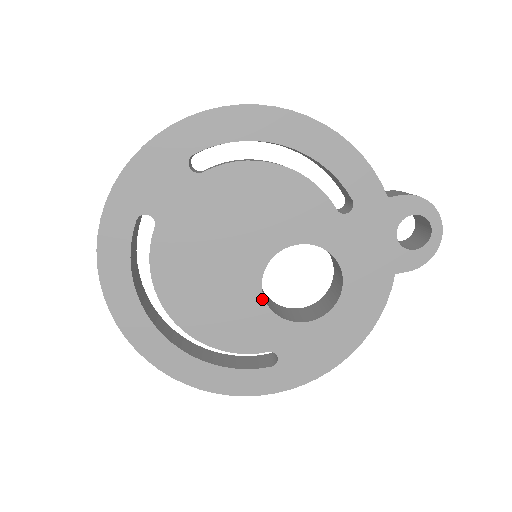
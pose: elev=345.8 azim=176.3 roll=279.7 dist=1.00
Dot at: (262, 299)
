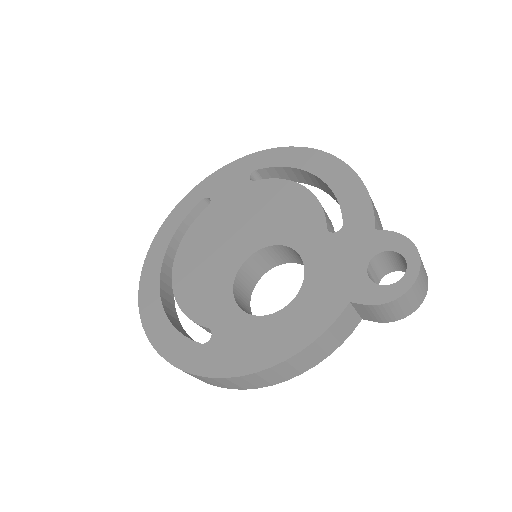
Dot at: (233, 280)
